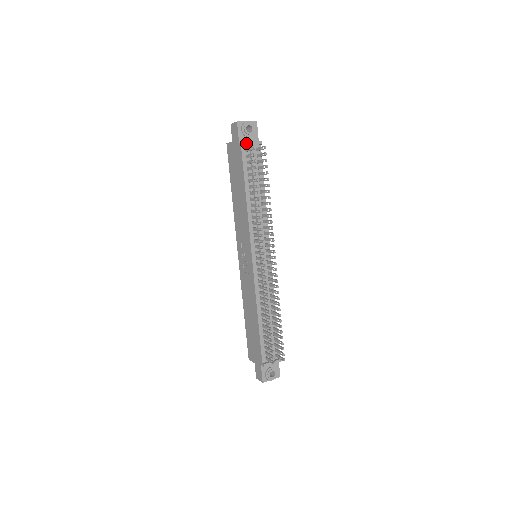
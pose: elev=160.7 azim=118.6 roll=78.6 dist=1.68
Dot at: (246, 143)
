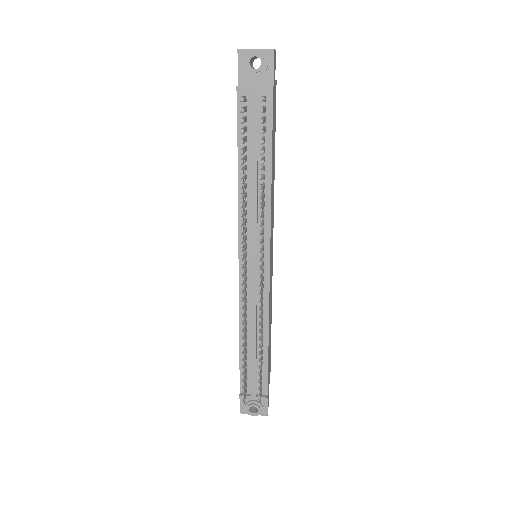
Dot at: (243, 87)
